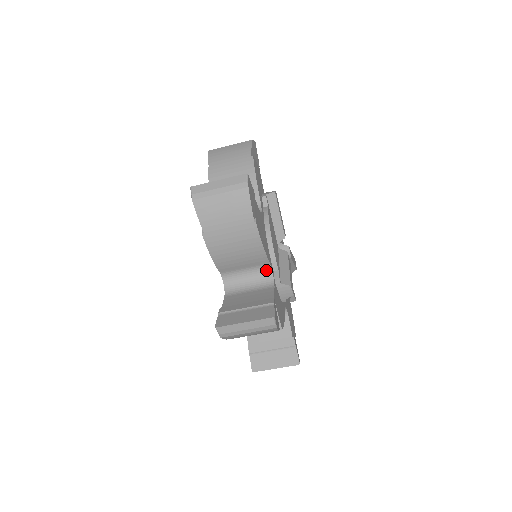
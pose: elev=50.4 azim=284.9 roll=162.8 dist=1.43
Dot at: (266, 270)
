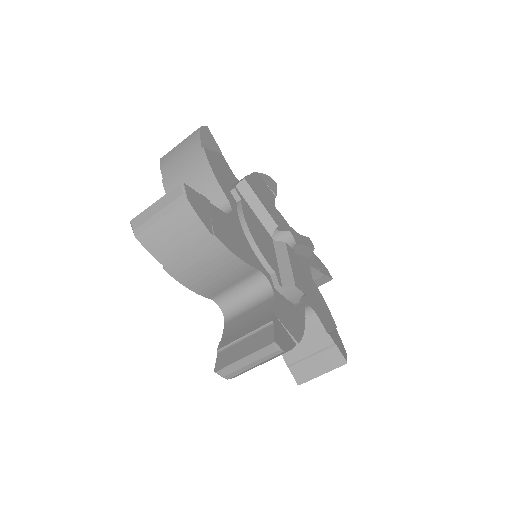
Dot at: (259, 279)
